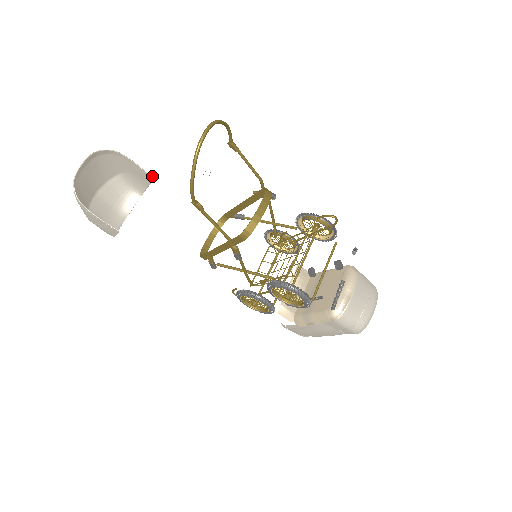
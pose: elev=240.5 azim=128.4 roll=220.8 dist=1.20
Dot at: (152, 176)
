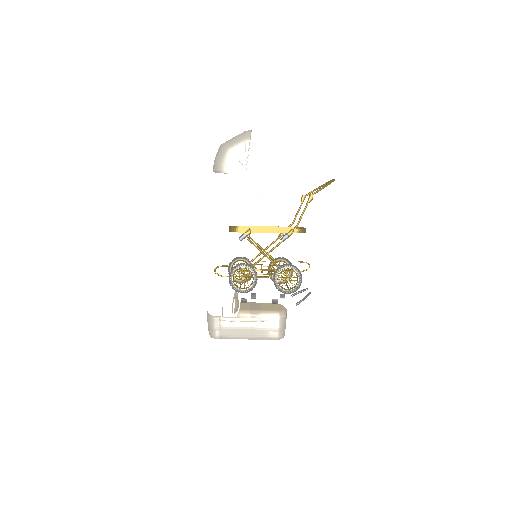
Dot at: occluded
